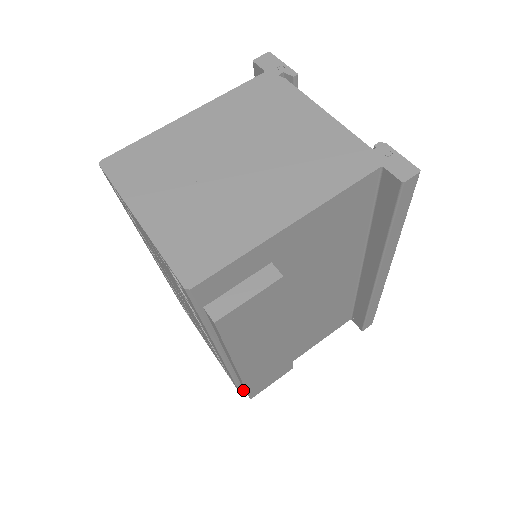
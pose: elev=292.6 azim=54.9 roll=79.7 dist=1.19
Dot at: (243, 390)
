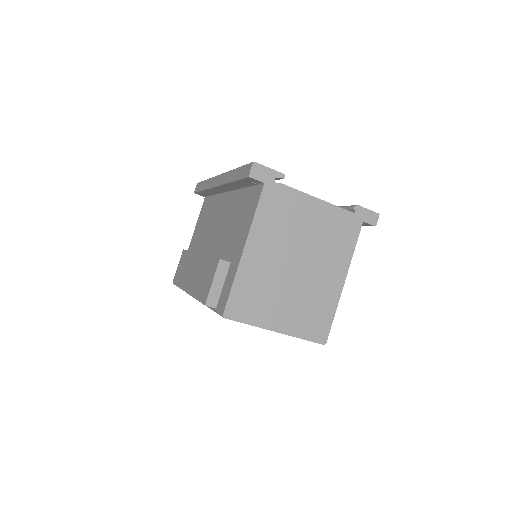
Dot at: occluded
